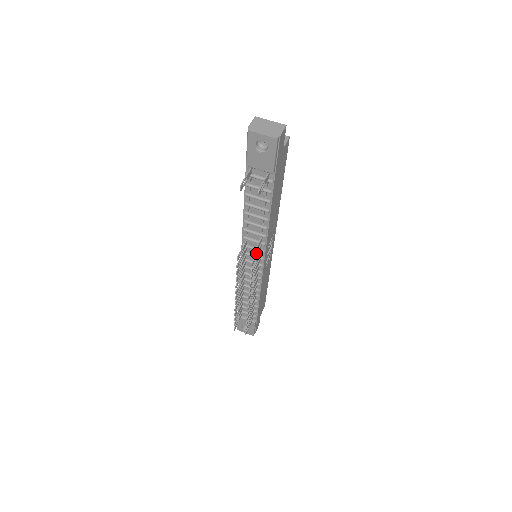
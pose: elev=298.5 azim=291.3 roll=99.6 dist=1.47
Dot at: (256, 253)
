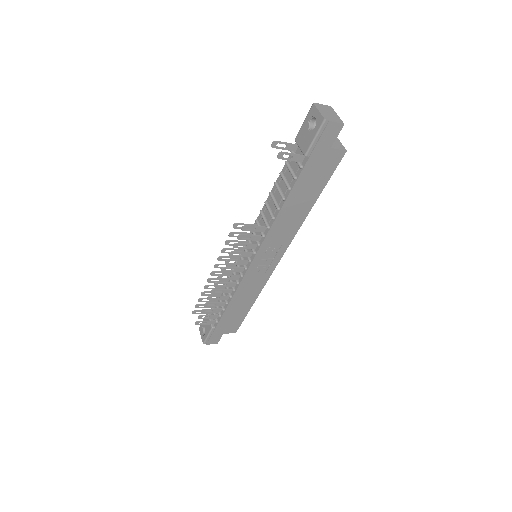
Dot at: occluded
